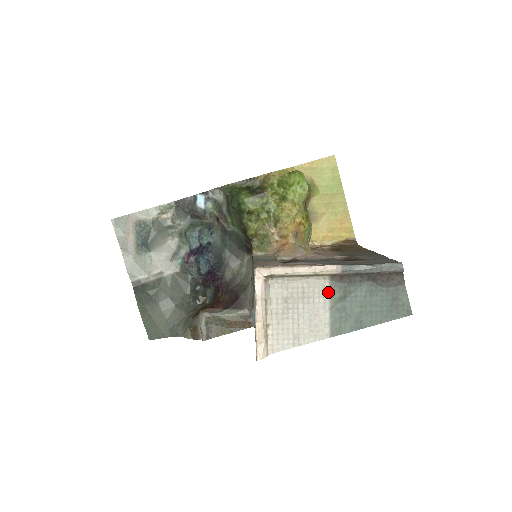
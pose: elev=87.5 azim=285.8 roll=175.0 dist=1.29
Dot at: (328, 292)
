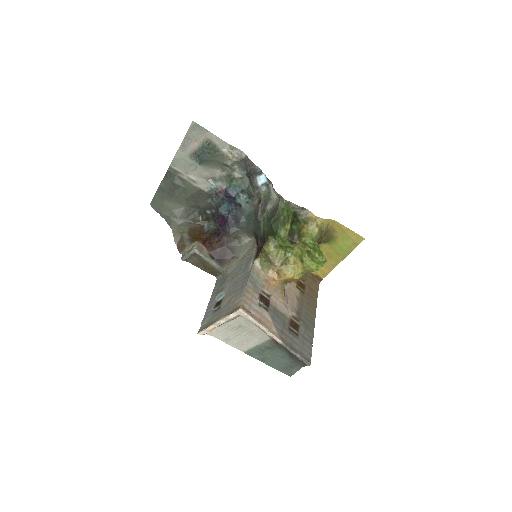
Dot at: (264, 341)
